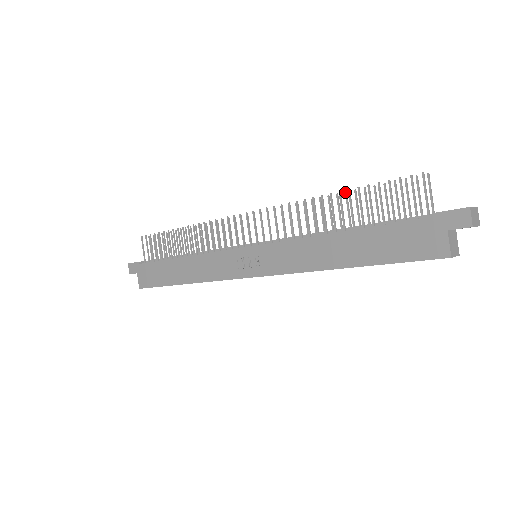
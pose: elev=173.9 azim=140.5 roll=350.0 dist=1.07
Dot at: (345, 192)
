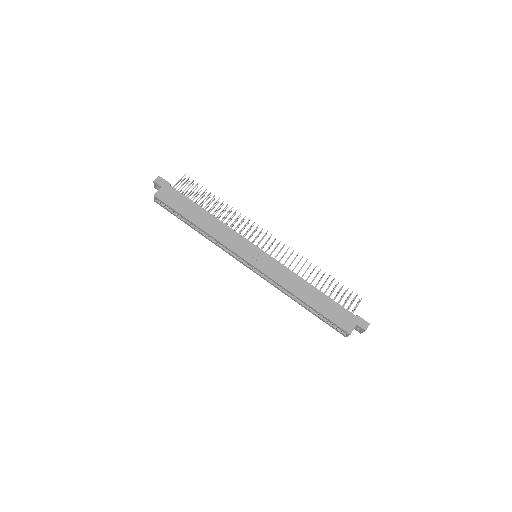
Dot at: occluded
